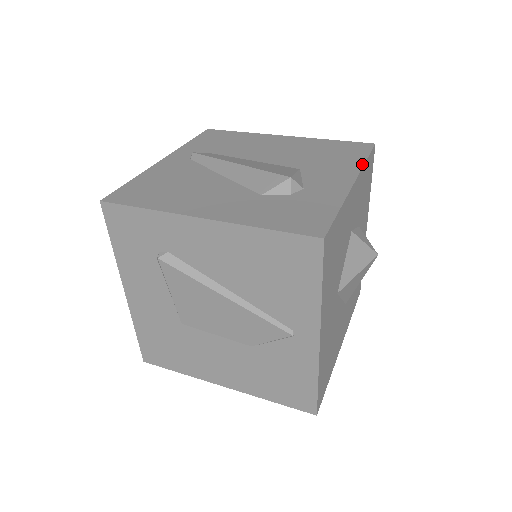
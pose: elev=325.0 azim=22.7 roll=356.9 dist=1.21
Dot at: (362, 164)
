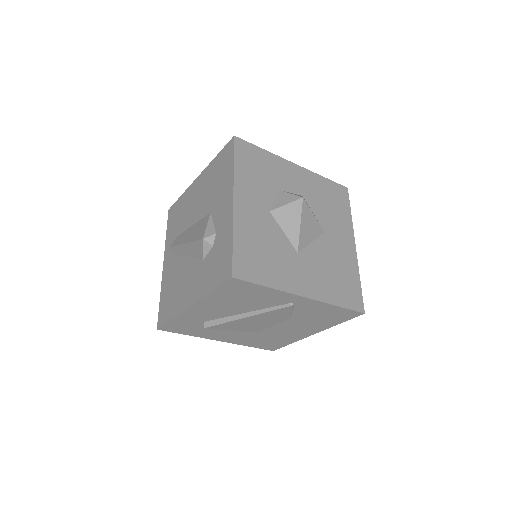
Dot at: (233, 173)
